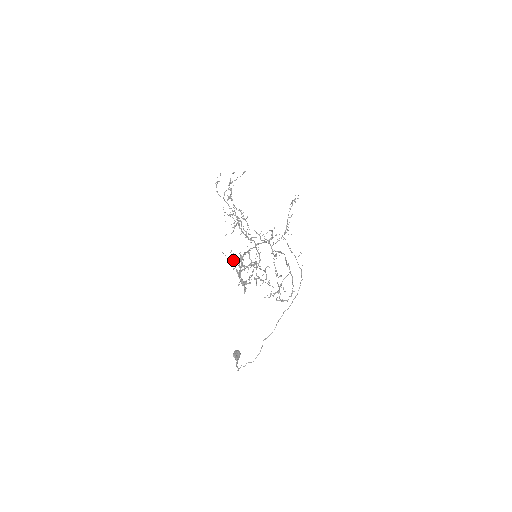
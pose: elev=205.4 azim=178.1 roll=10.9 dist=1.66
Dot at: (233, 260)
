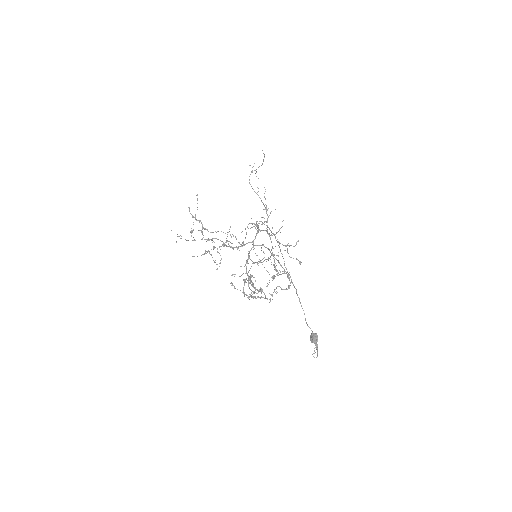
Dot at: occluded
